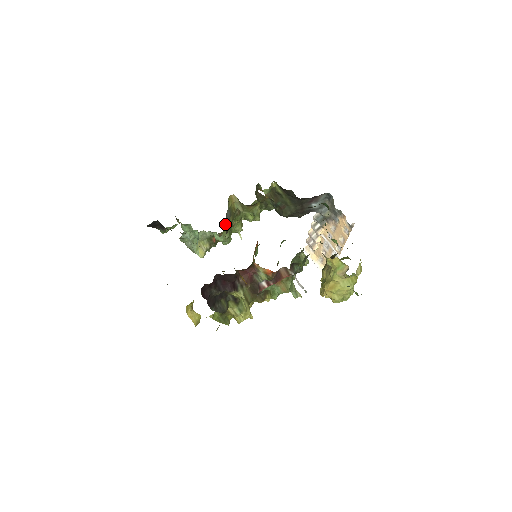
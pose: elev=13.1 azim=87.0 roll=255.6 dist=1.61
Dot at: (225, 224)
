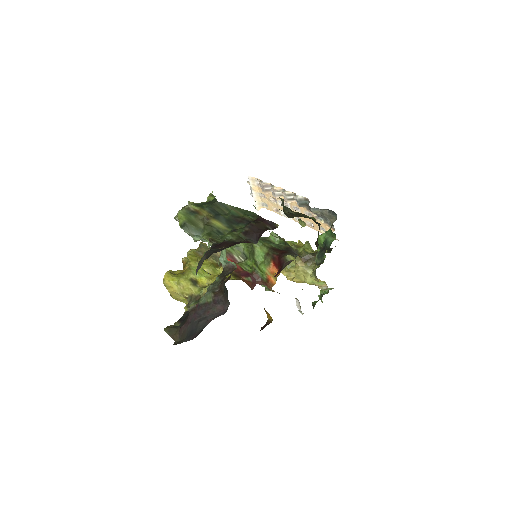
Dot at: occluded
